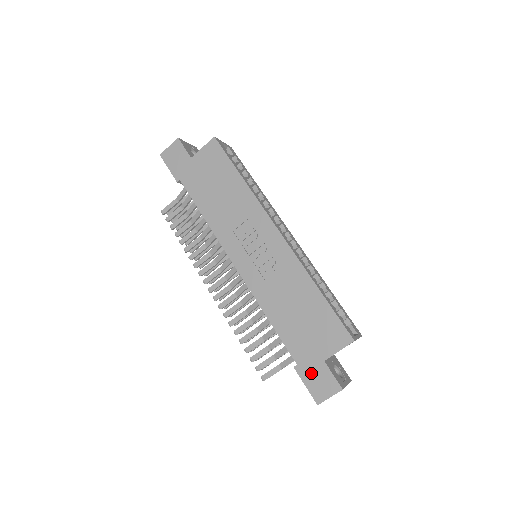
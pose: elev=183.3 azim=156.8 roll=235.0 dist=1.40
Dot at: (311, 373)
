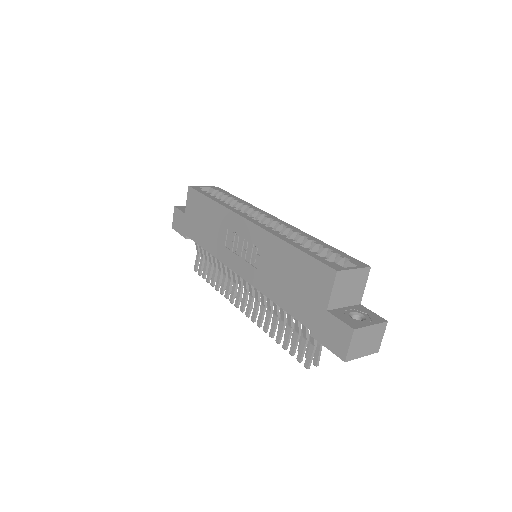
Dot at: (324, 331)
